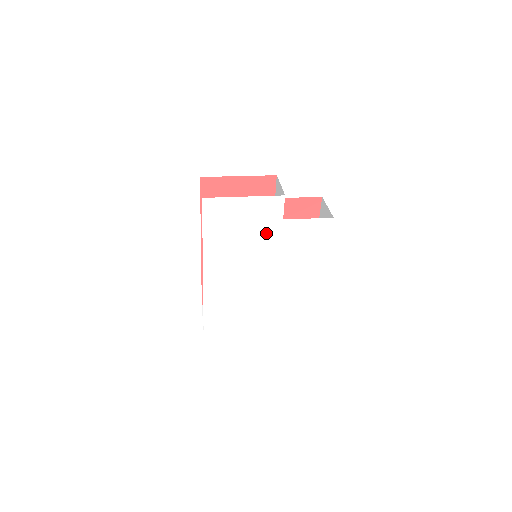
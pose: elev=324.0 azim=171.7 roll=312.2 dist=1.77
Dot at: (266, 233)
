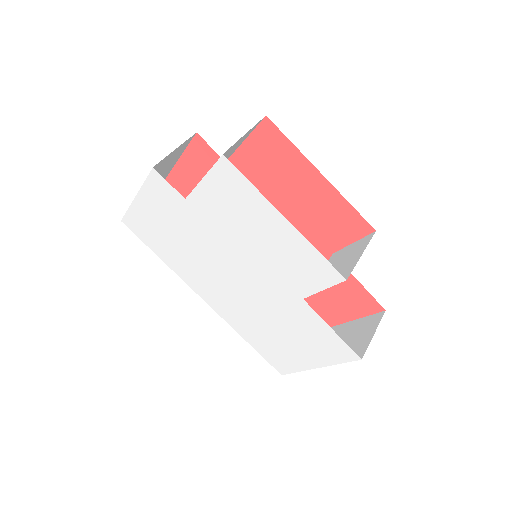
Dot at: (194, 227)
